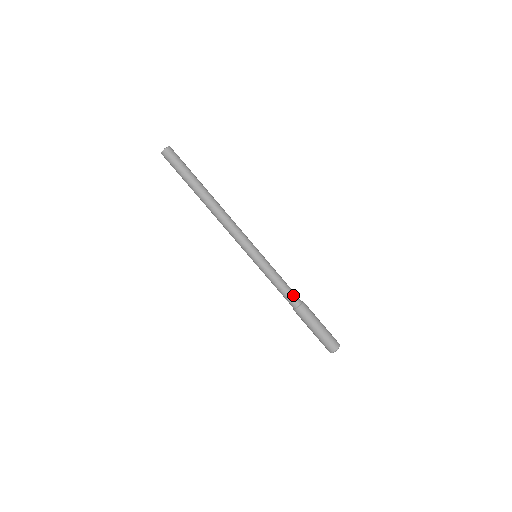
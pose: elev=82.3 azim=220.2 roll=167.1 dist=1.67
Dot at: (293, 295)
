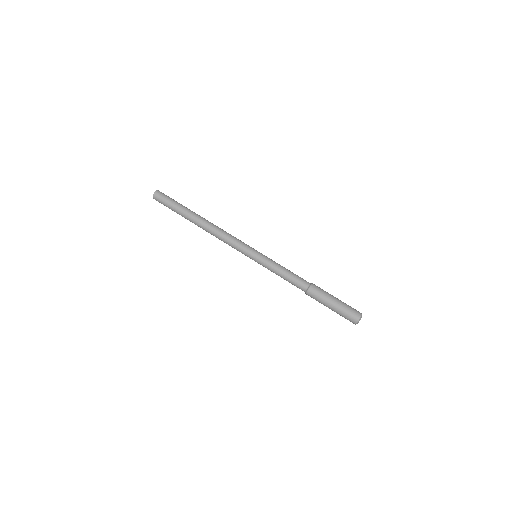
Dot at: (299, 280)
